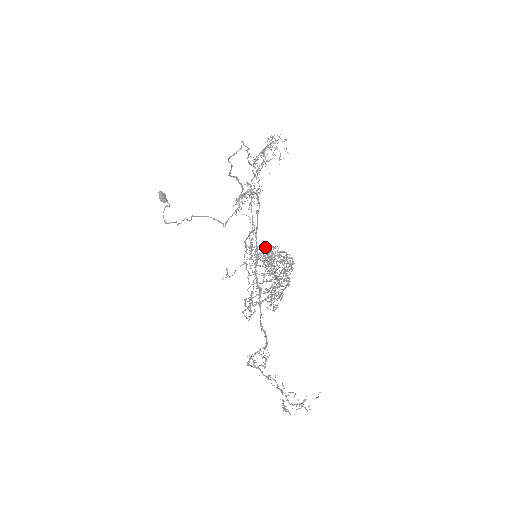
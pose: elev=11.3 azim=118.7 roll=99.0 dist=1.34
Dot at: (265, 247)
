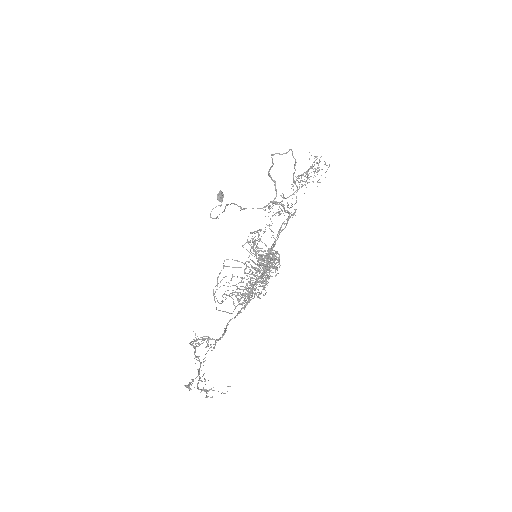
Dot at: occluded
